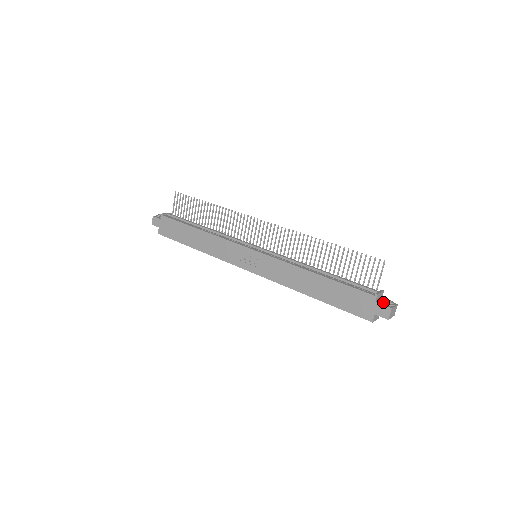
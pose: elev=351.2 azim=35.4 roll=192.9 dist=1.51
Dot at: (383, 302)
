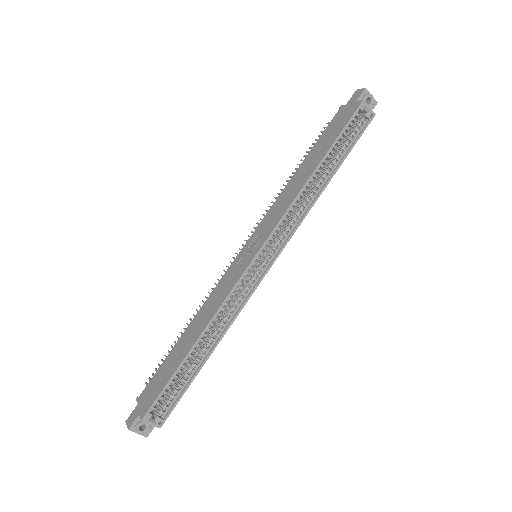
Dot at: occluded
